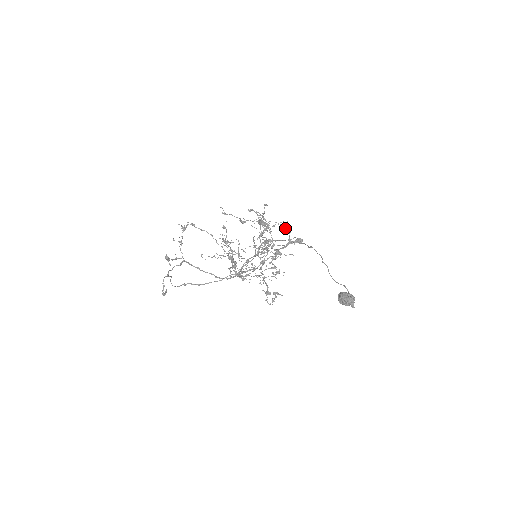
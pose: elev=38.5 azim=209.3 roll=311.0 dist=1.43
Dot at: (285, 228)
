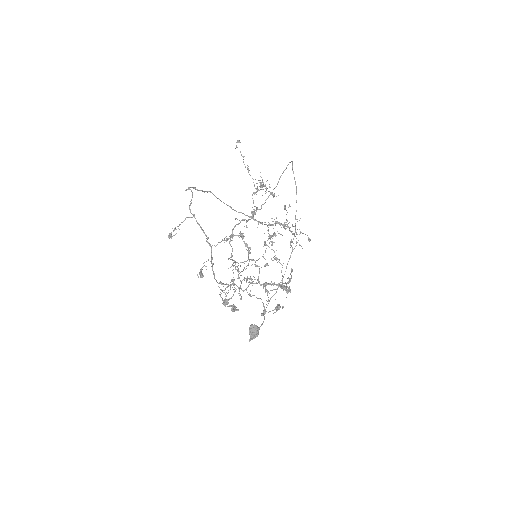
Dot at: (289, 288)
